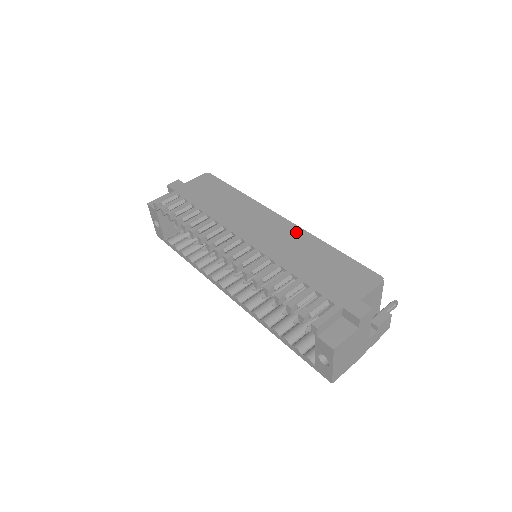
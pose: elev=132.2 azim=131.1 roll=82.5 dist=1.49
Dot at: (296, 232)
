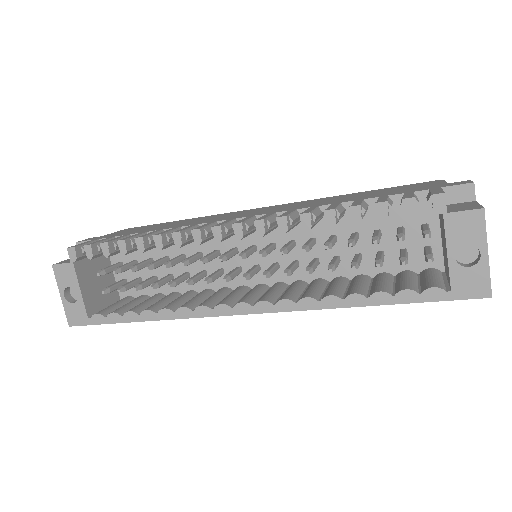
Dot at: (298, 202)
